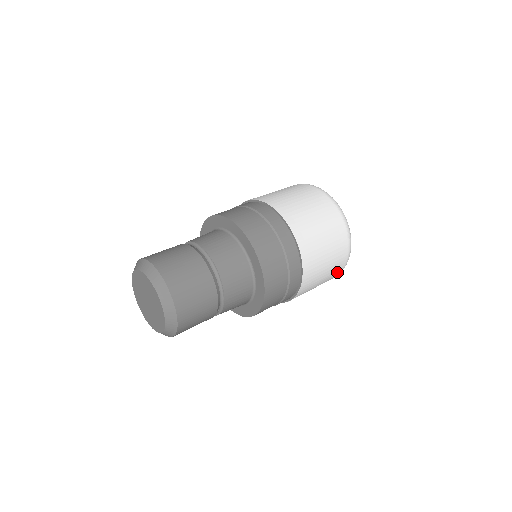
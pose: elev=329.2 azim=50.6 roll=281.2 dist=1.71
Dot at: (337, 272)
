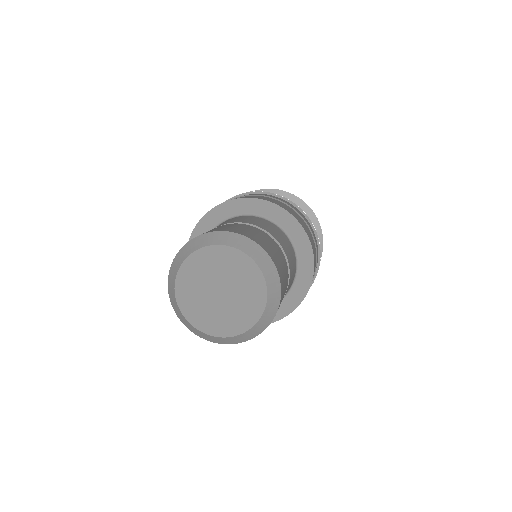
Dot at: occluded
